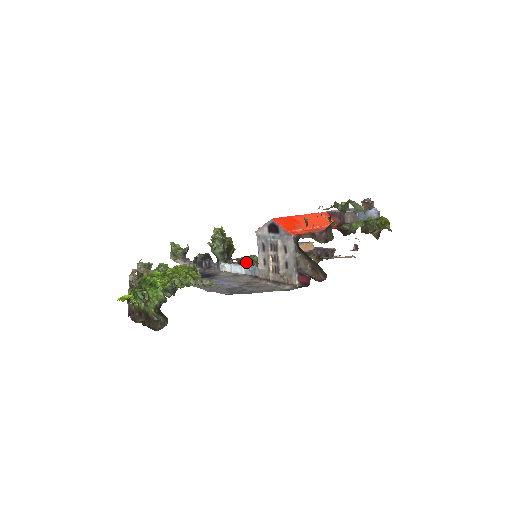
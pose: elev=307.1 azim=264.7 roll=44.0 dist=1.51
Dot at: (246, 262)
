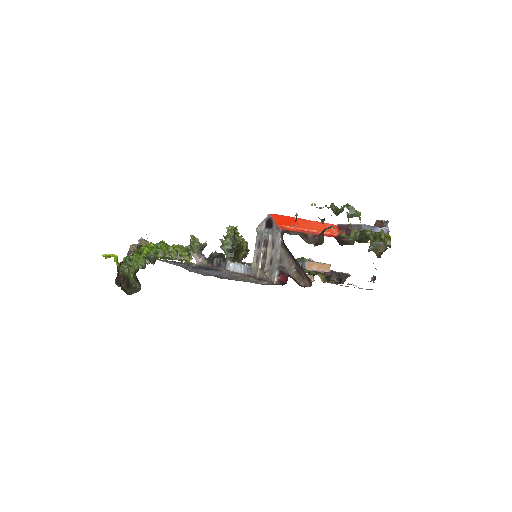
Dot at: occluded
